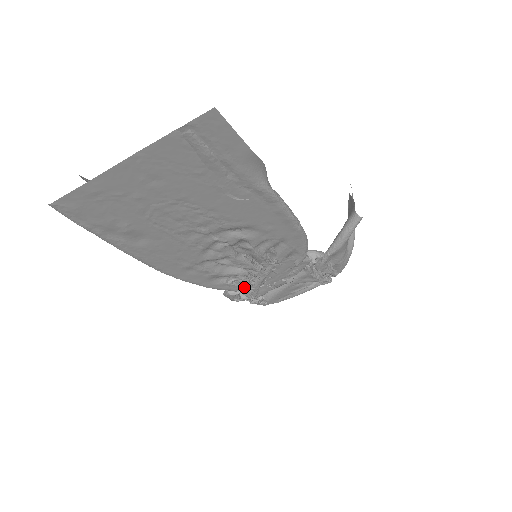
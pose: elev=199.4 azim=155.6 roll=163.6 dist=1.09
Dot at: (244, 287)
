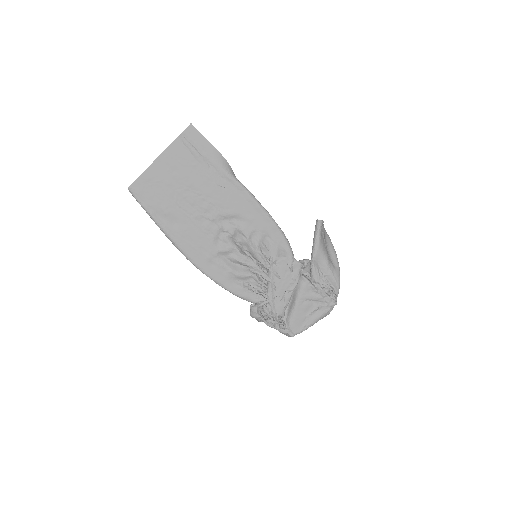
Dot at: (260, 297)
